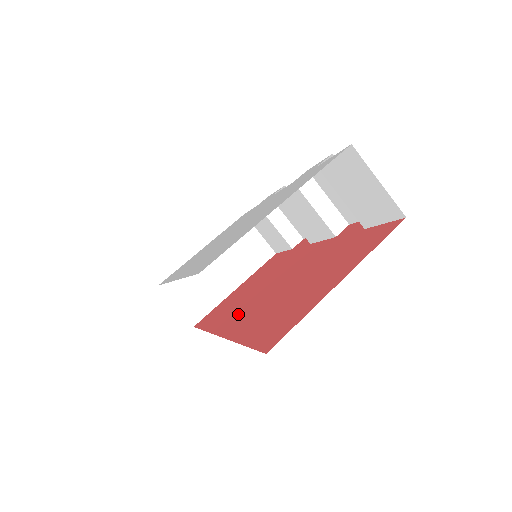
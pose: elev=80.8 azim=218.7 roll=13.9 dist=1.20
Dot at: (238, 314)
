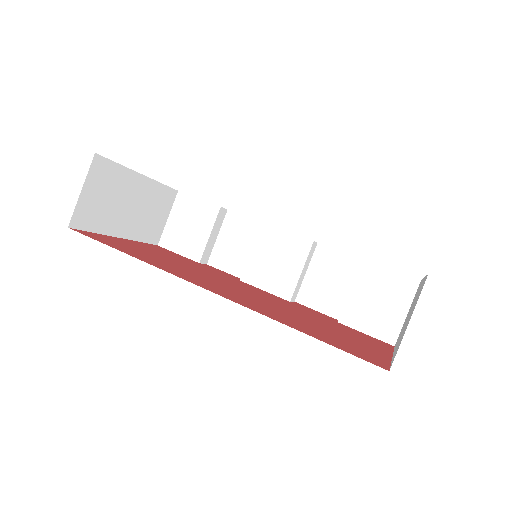
Dot at: (211, 284)
